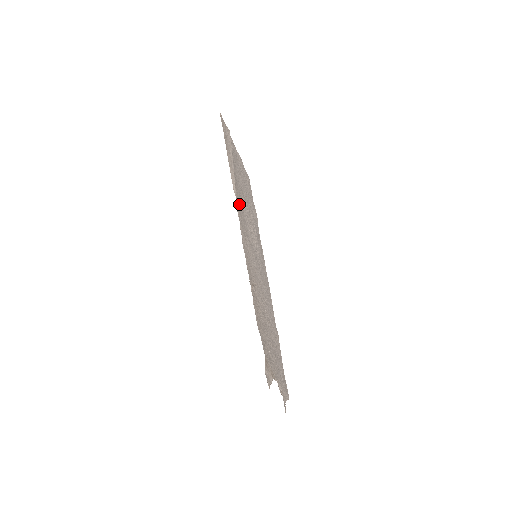
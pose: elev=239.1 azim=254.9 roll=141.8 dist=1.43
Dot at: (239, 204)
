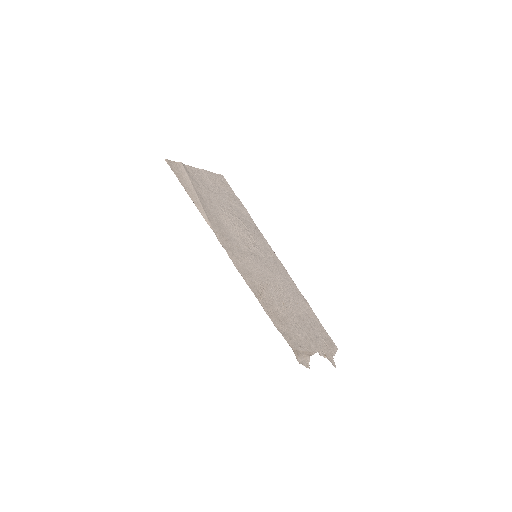
Dot at: (219, 230)
